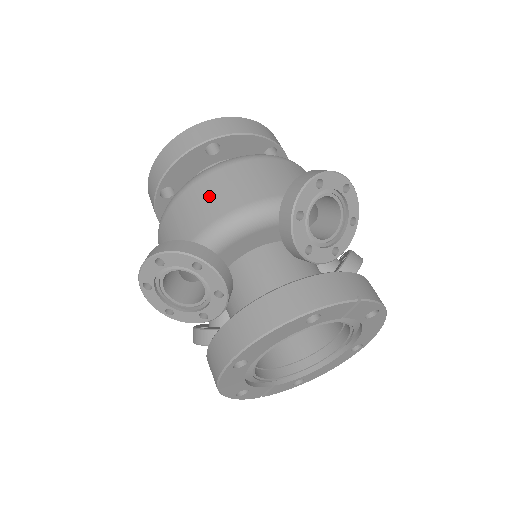
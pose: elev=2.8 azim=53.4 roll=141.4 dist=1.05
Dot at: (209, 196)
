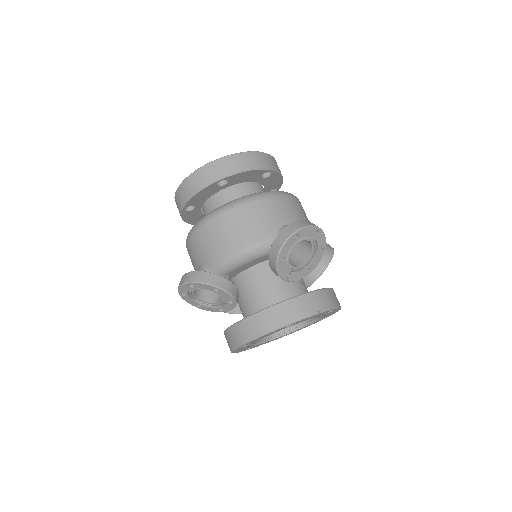
Dot at: (221, 235)
